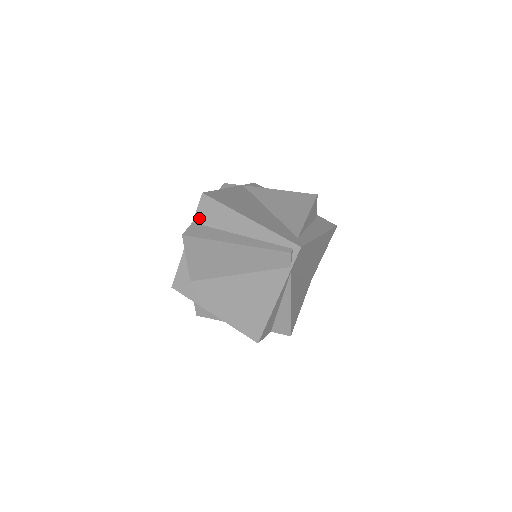
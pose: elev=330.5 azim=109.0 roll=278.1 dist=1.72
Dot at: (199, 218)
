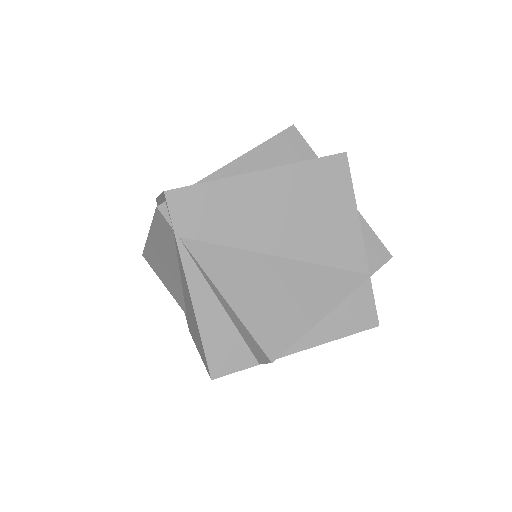
Dot at: occluded
